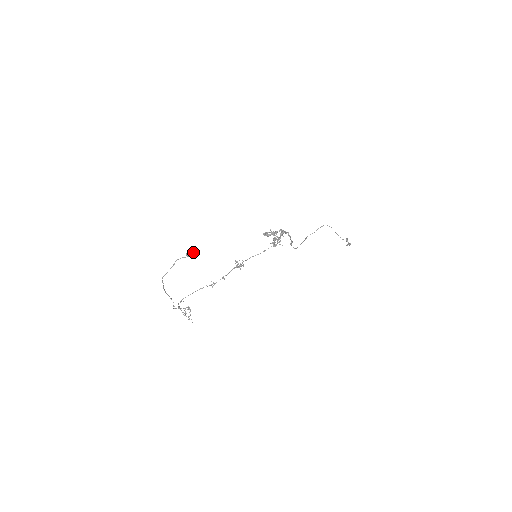
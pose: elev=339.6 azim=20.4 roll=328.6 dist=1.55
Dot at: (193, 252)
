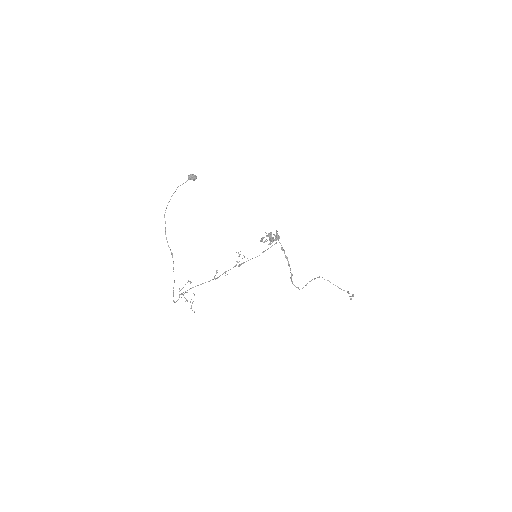
Dot at: (194, 175)
